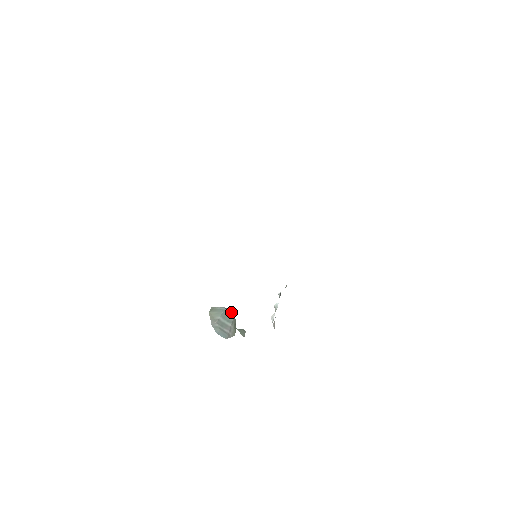
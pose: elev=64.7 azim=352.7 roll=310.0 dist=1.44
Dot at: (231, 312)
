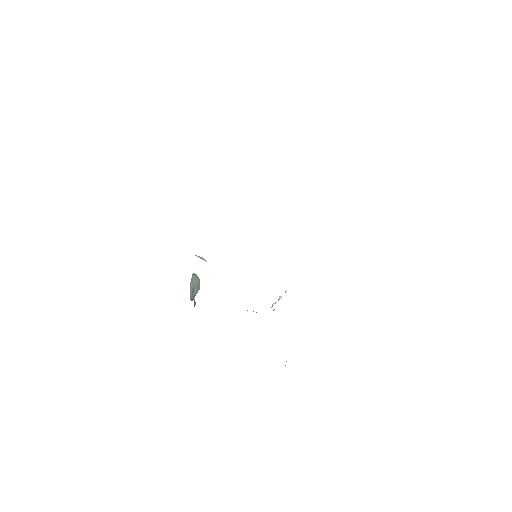
Dot at: (199, 285)
